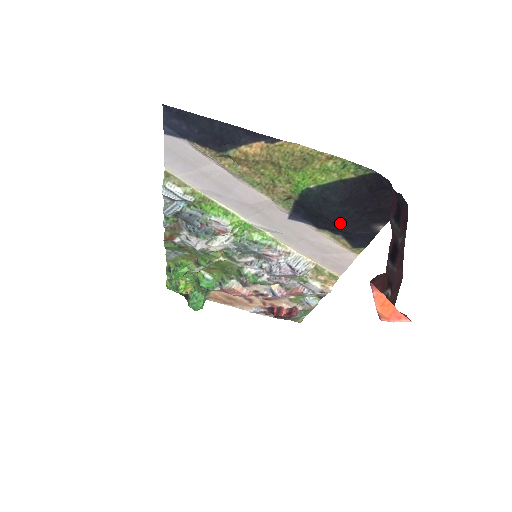
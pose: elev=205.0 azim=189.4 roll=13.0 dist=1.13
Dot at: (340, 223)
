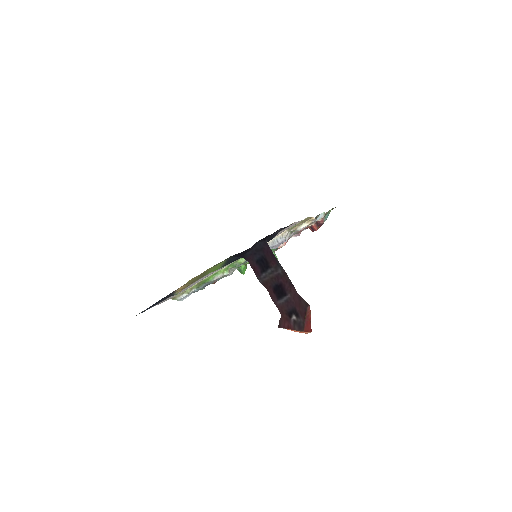
Dot at: occluded
